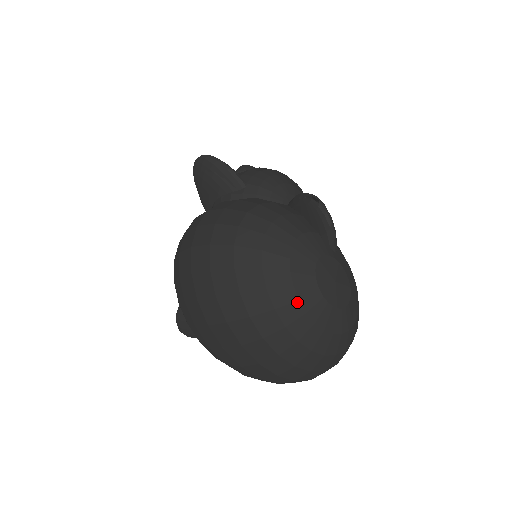
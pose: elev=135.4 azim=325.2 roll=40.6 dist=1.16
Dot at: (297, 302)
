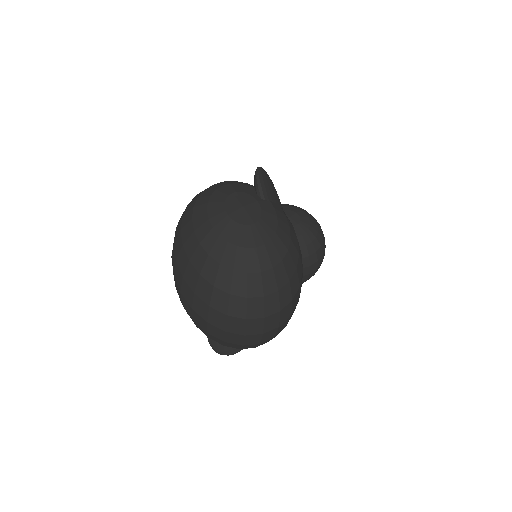
Dot at: (206, 212)
